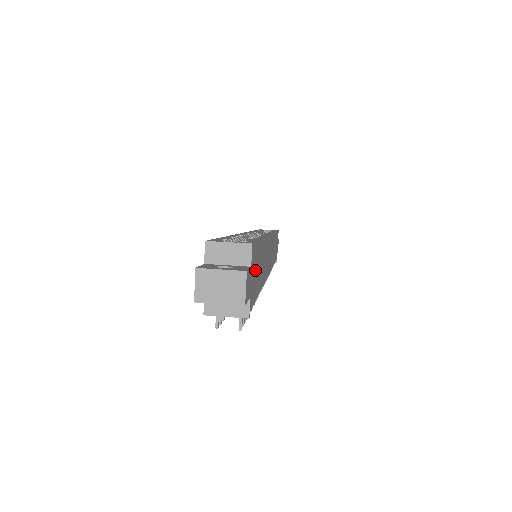
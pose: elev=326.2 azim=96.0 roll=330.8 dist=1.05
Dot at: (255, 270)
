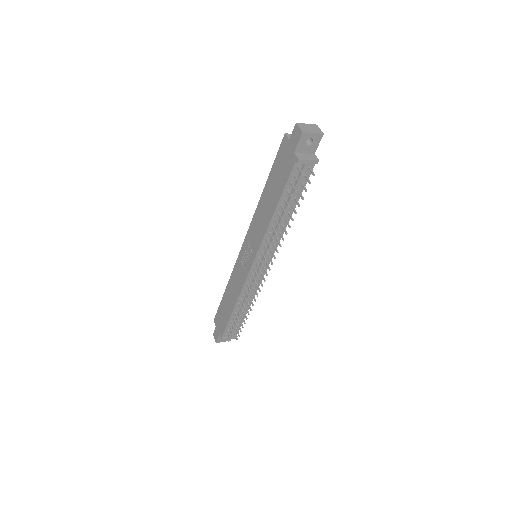
Dot at: occluded
